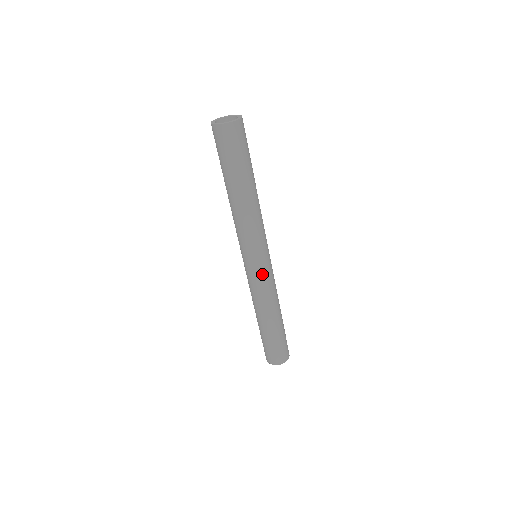
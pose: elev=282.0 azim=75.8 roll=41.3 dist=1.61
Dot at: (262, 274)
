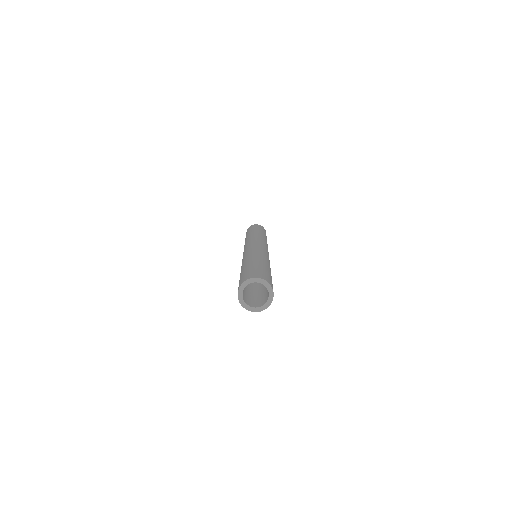
Dot at: occluded
